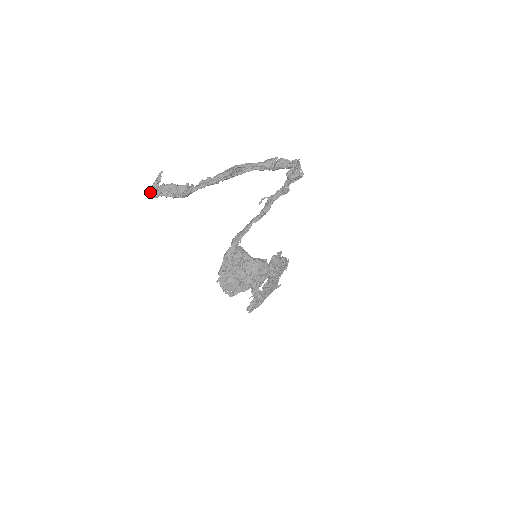
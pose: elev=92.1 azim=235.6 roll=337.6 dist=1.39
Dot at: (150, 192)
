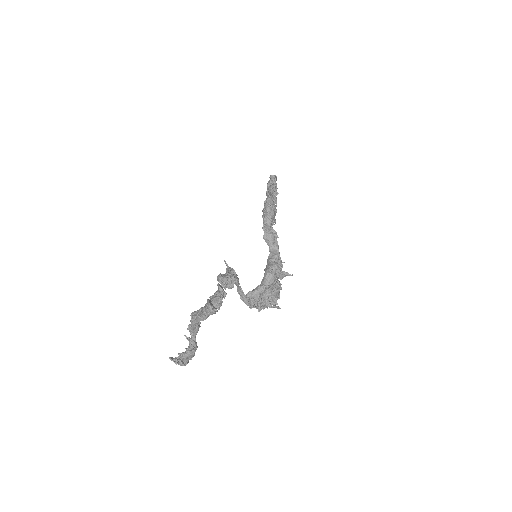
Dot at: occluded
